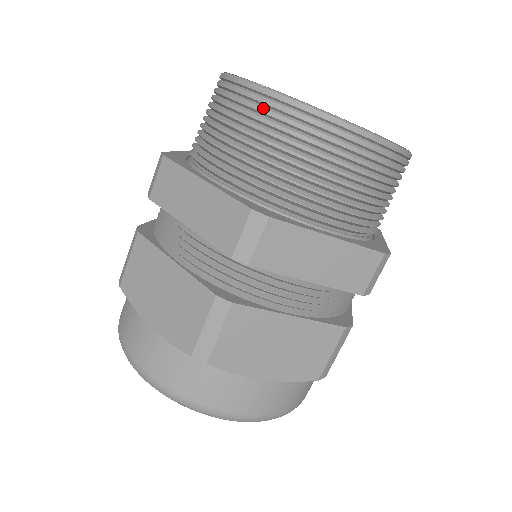
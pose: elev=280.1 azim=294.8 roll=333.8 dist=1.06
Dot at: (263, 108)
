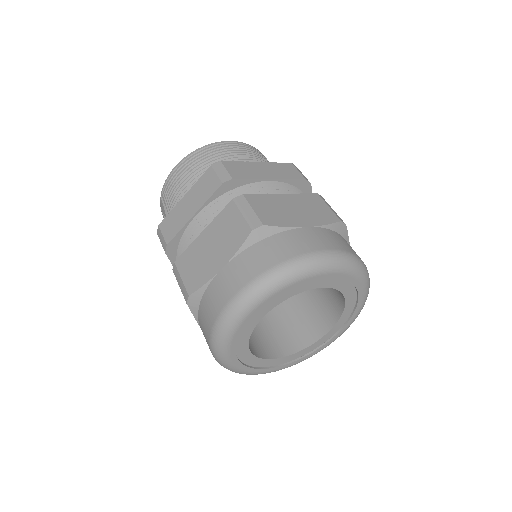
Dot at: (185, 164)
